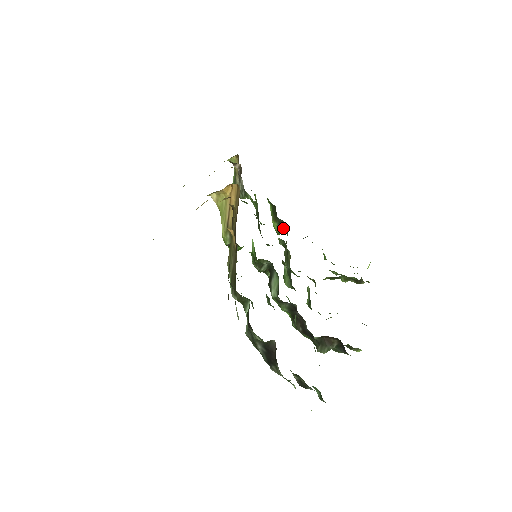
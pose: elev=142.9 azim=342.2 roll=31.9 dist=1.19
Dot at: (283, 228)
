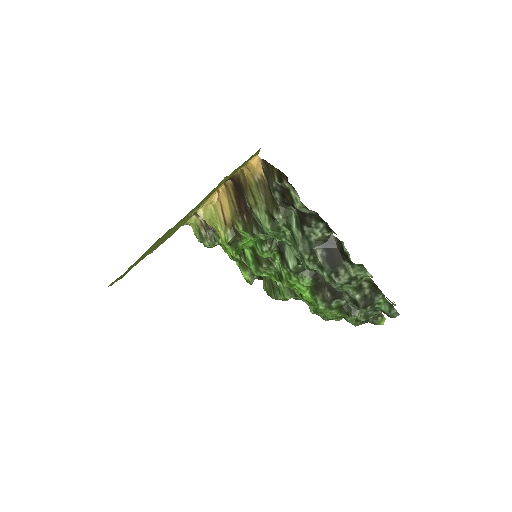
Dot at: occluded
